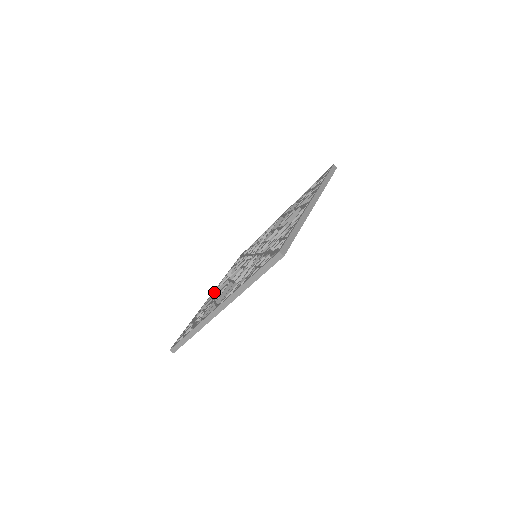
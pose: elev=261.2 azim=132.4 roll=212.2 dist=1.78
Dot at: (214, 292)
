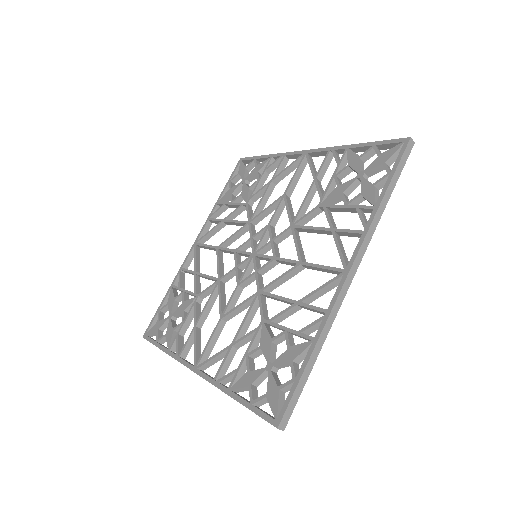
Dot at: (199, 245)
